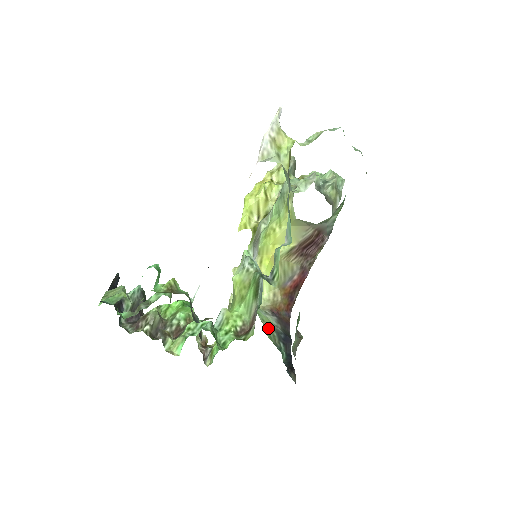
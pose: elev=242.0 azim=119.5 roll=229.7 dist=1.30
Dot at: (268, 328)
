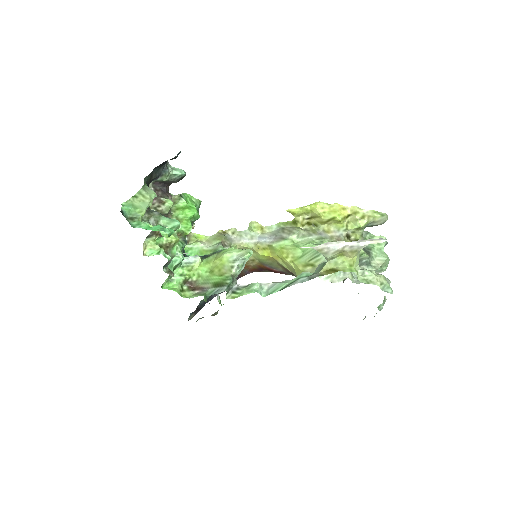
Dot at: occluded
